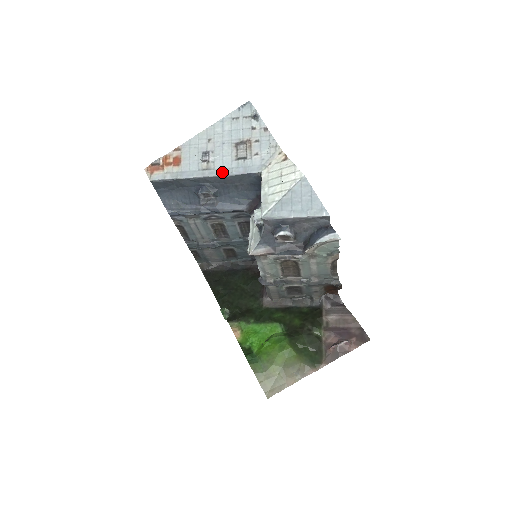
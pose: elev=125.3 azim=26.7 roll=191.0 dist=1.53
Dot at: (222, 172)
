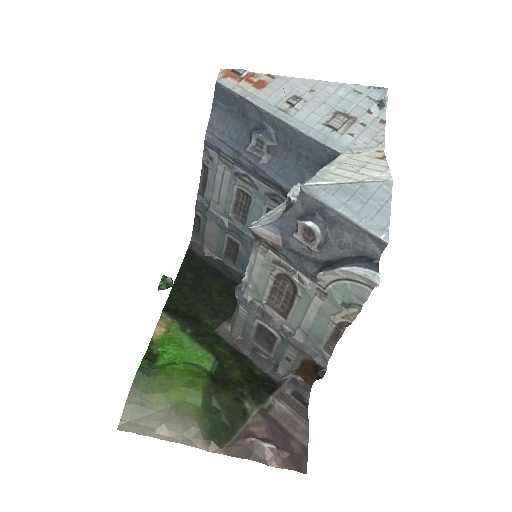
Dot at: (298, 124)
